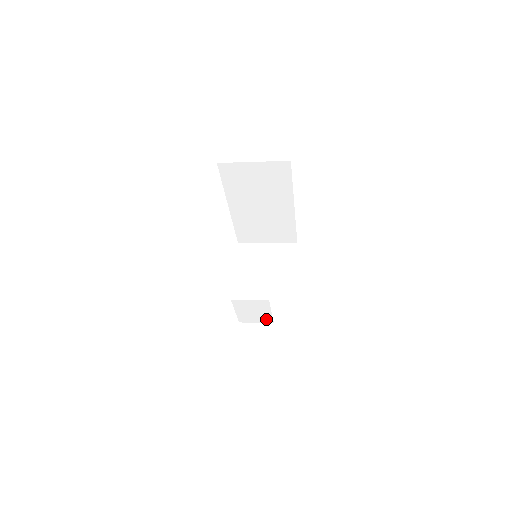
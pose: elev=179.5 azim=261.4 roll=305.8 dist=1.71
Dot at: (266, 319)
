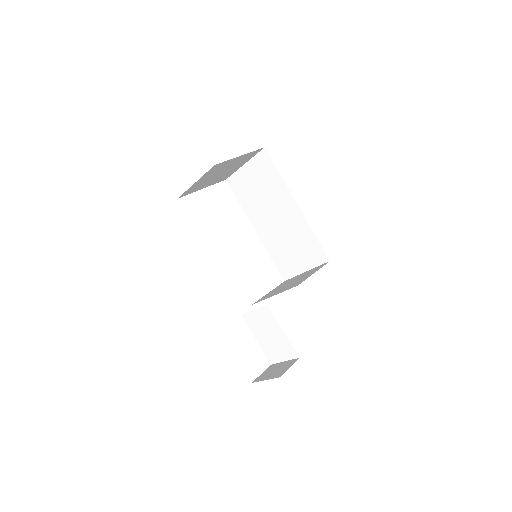
Dot at: (288, 350)
